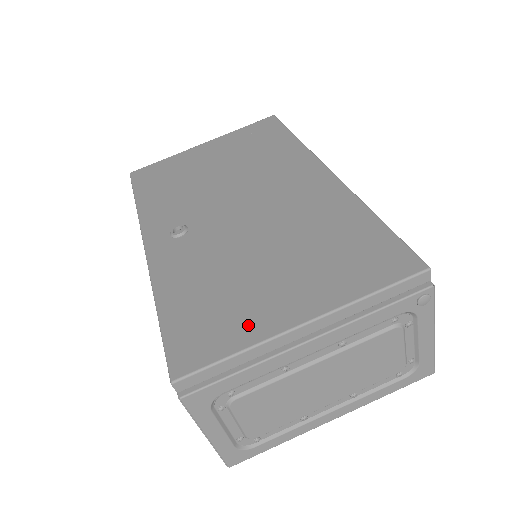
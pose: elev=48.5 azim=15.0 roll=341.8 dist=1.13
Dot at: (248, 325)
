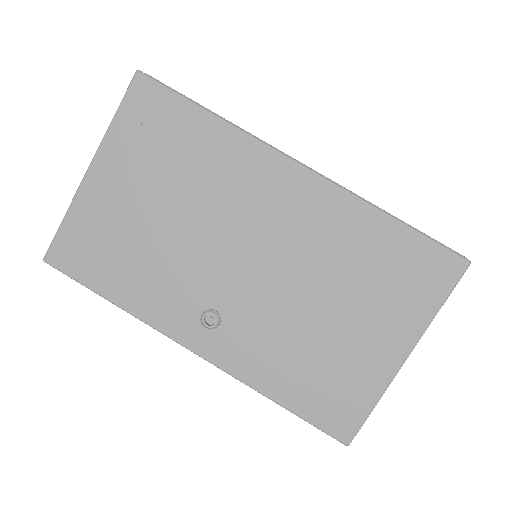
Dot at: (366, 380)
